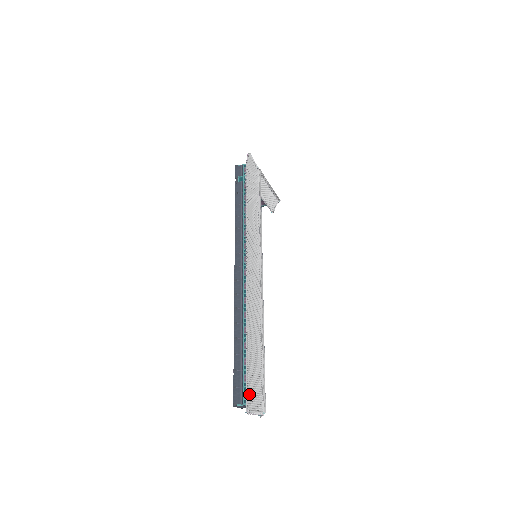
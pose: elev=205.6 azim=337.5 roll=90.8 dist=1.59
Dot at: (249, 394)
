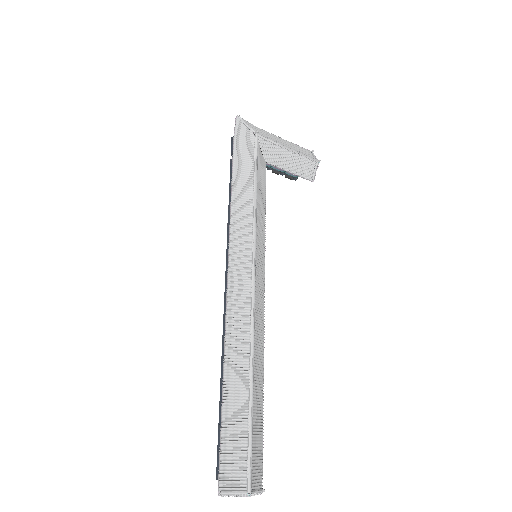
Dot at: (223, 466)
